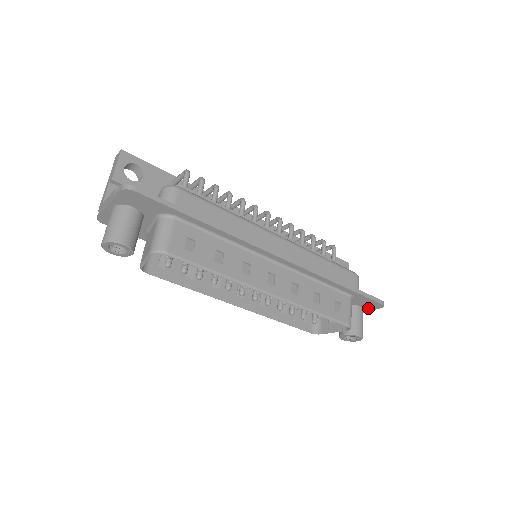
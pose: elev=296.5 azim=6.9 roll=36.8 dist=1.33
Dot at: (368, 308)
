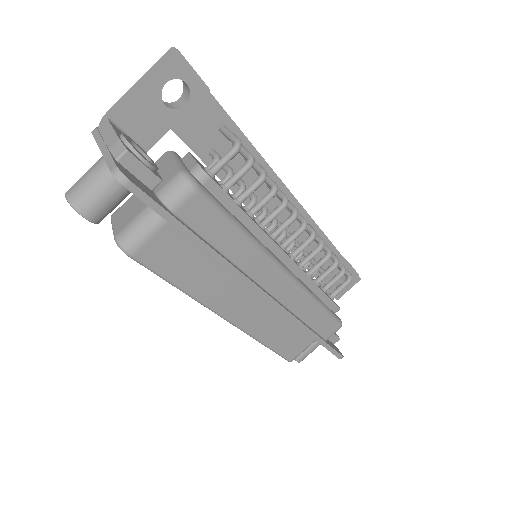
Dot at: occluded
